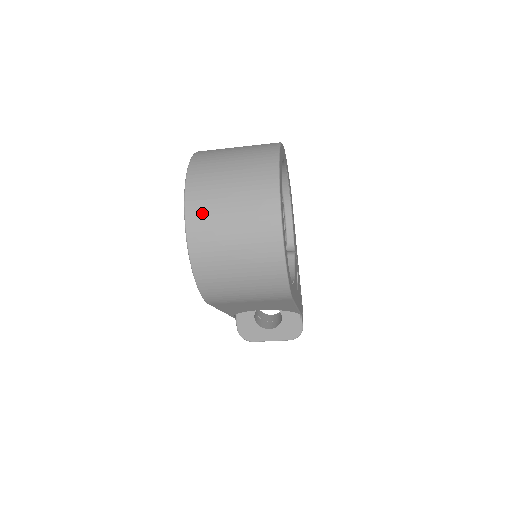
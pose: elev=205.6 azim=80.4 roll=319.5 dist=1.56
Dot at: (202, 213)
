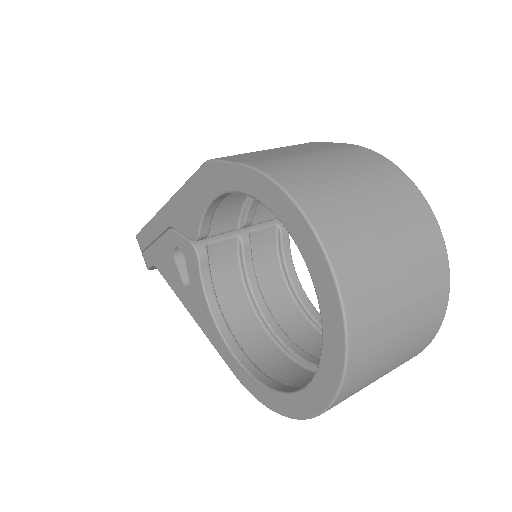
Dot at: (352, 394)
